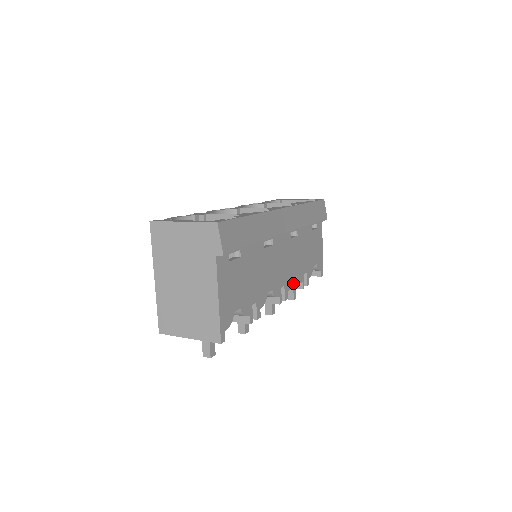
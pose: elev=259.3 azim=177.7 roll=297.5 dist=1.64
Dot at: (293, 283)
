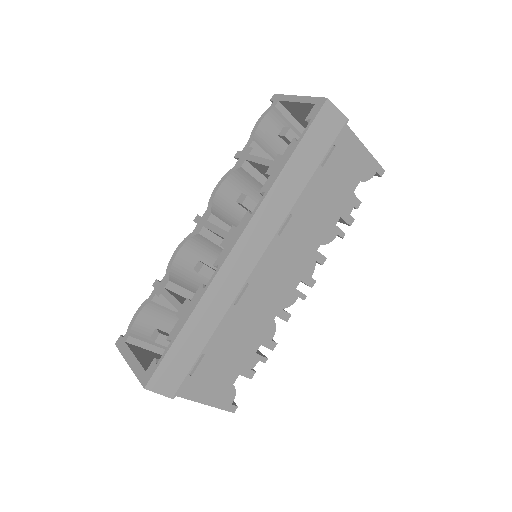
Dot at: occluded
